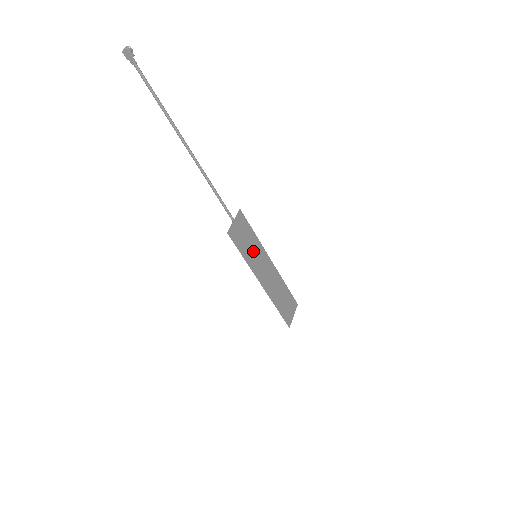
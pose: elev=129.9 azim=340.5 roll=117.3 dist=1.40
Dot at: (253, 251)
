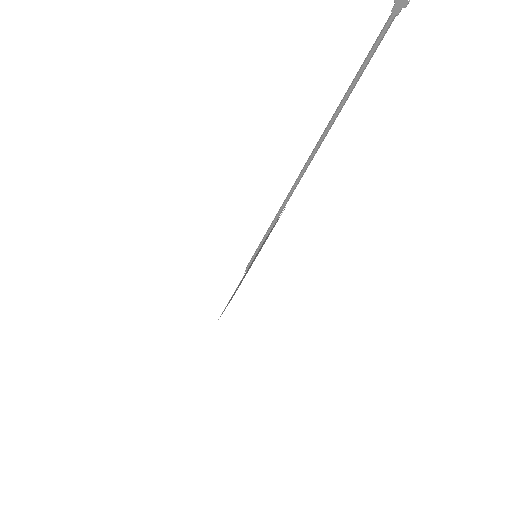
Dot at: occluded
